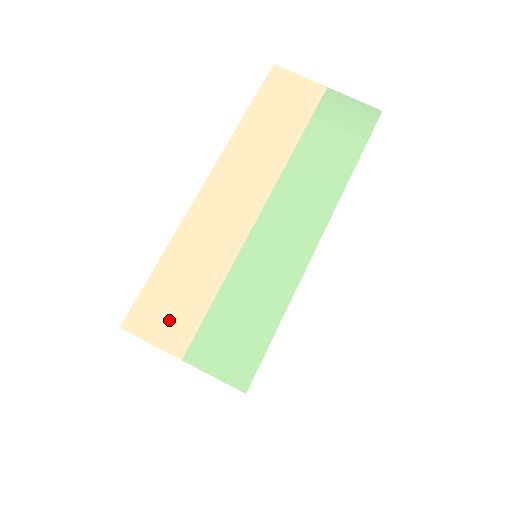
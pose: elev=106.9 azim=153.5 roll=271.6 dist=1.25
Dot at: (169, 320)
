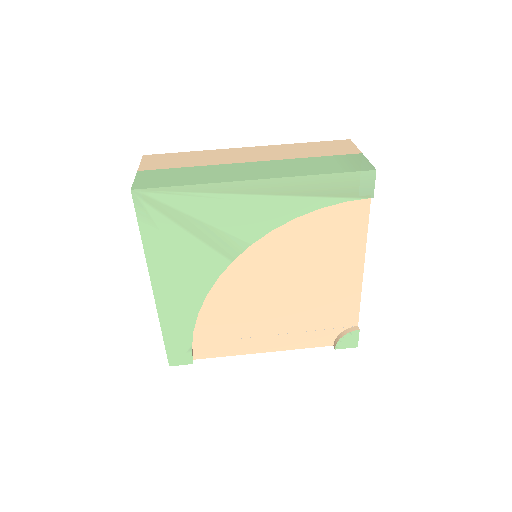
Dot at: (158, 162)
